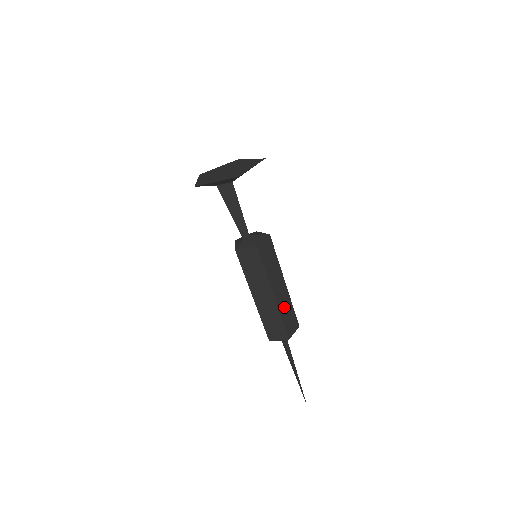
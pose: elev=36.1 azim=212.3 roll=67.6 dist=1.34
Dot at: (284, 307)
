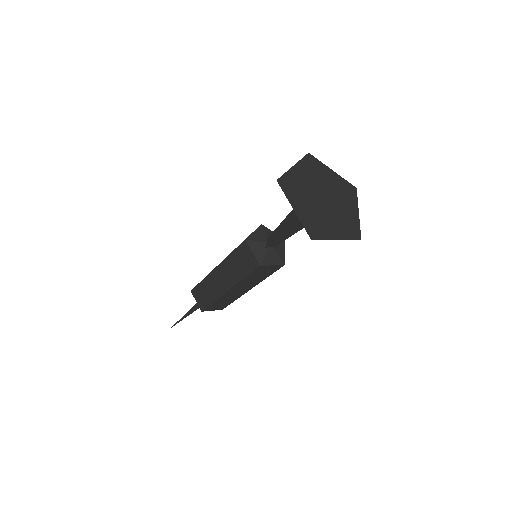
Dot at: occluded
